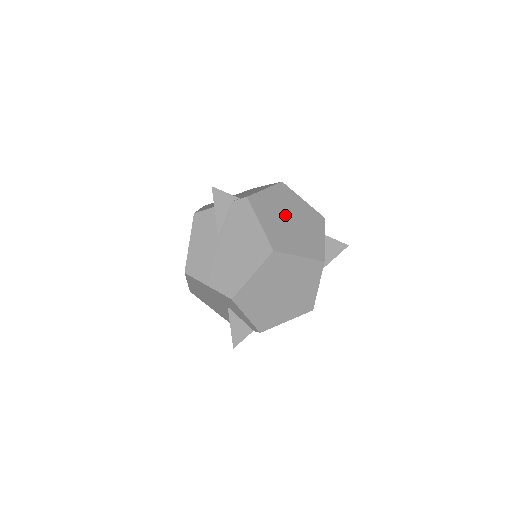
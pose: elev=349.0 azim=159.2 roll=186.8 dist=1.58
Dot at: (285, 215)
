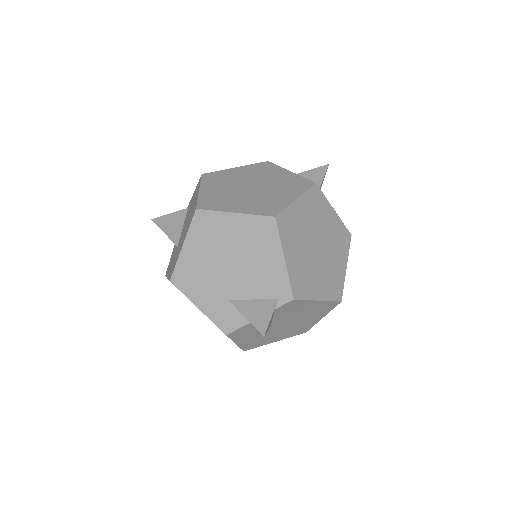
Dot at: (312, 252)
